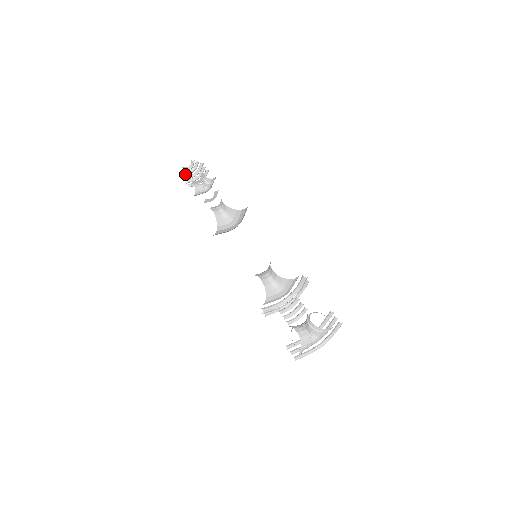
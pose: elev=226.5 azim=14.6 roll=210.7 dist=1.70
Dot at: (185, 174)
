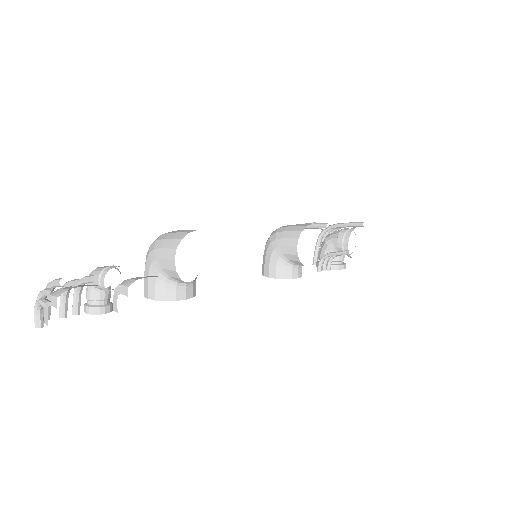
Dot at: (43, 317)
